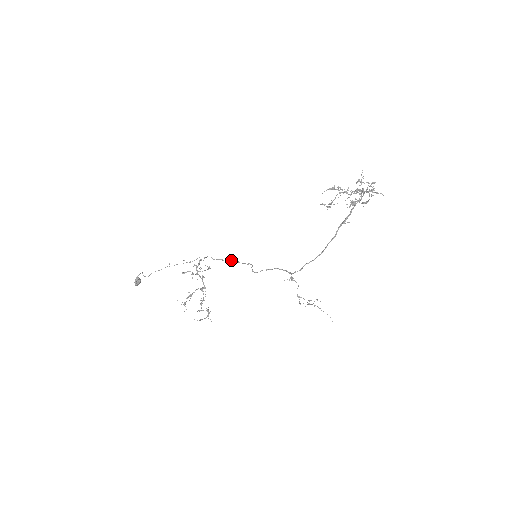
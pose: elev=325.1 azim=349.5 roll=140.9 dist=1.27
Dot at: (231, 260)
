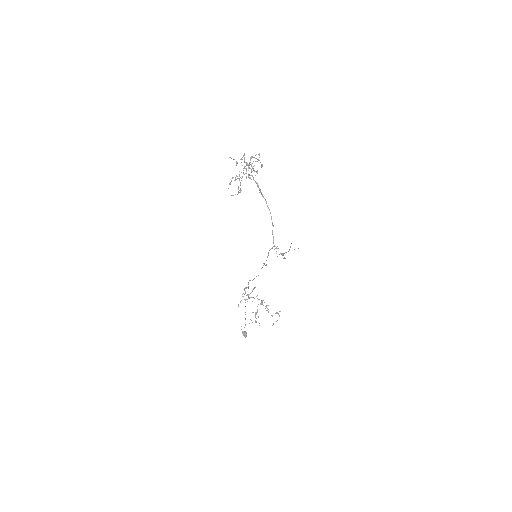
Dot at: occluded
